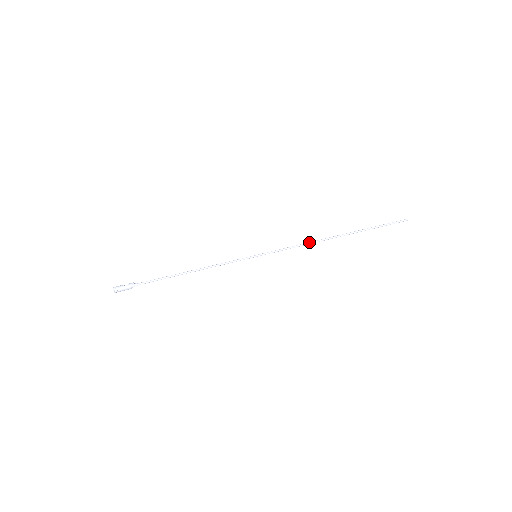
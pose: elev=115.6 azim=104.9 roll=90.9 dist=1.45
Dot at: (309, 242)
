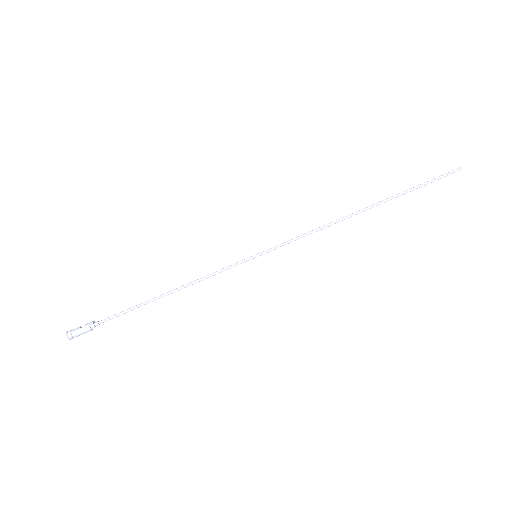
Dot at: (327, 224)
